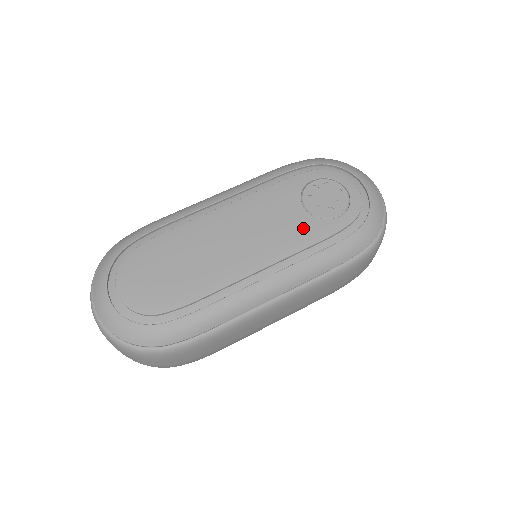
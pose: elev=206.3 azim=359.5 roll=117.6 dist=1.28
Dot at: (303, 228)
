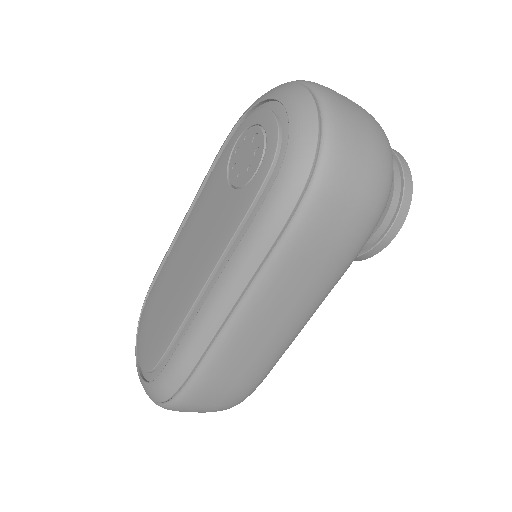
Dot at: (229, 212)
